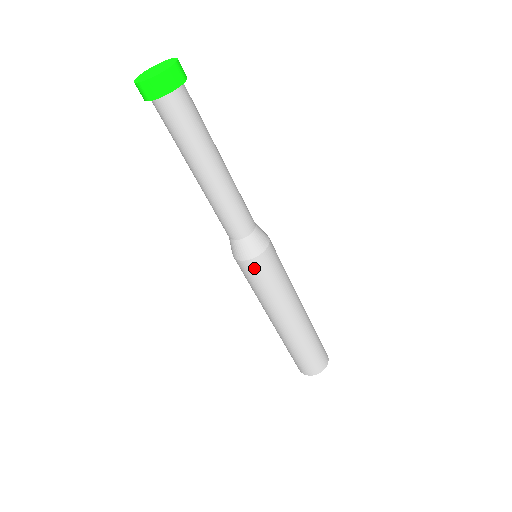
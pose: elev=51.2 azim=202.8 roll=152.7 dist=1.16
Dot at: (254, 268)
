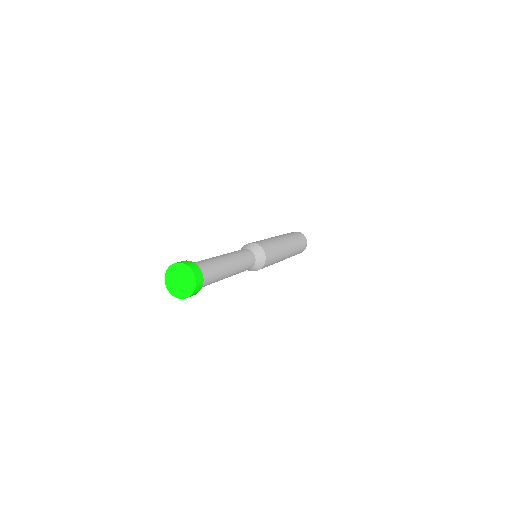
Dot at: occluded
